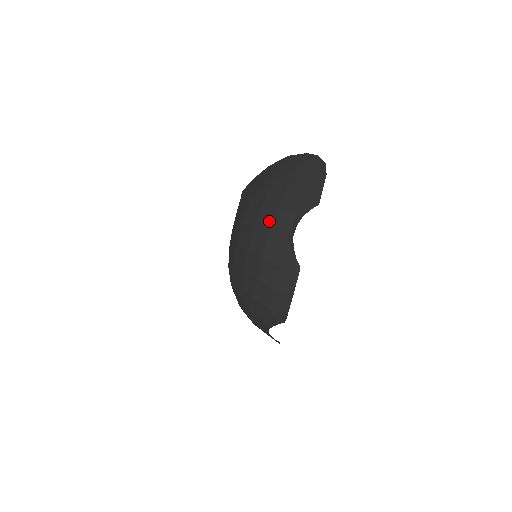
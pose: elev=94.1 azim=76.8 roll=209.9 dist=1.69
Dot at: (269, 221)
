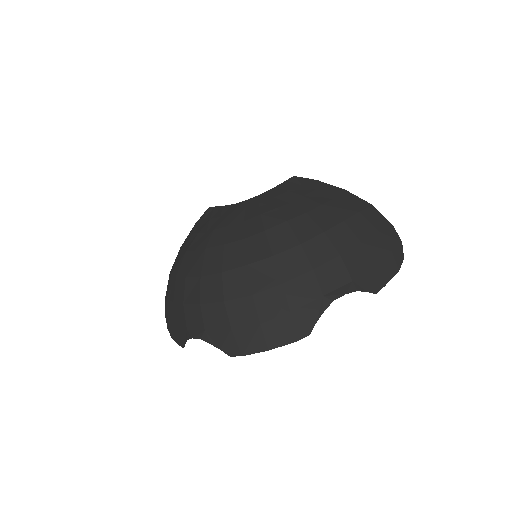
Dot at: (323, 257)
